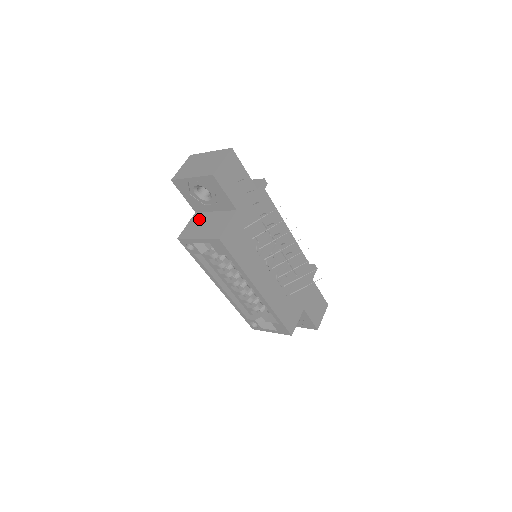
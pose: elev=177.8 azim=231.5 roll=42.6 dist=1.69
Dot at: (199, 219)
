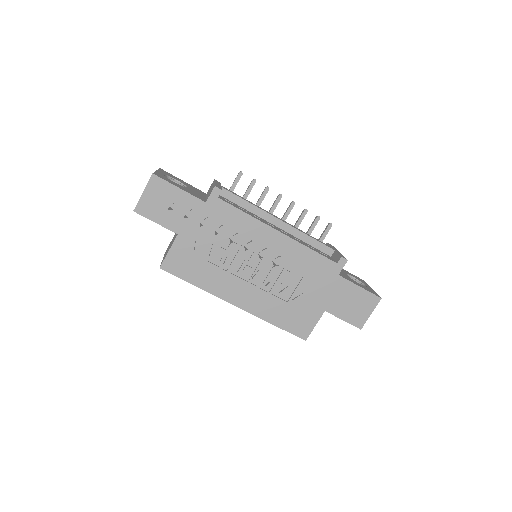
Dot at: occluded
